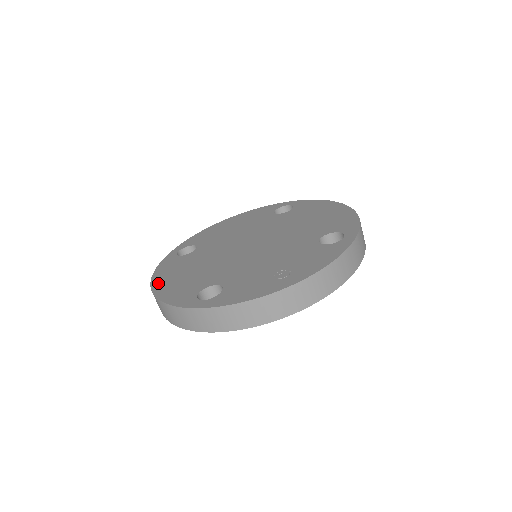
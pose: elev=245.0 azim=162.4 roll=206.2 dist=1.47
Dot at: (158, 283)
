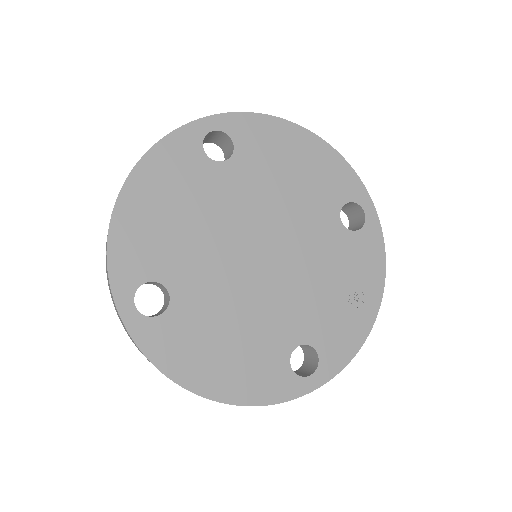
Dot at: (205, 385)
